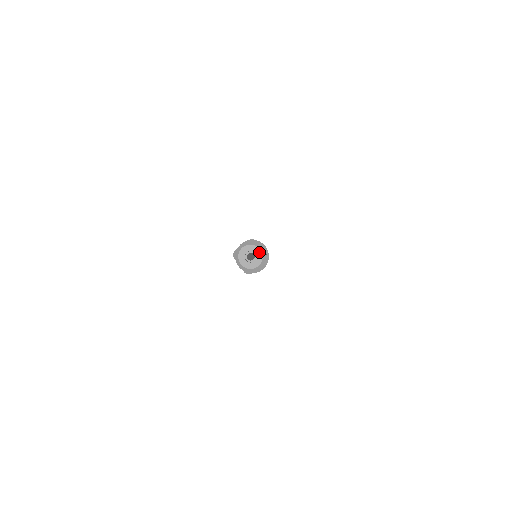
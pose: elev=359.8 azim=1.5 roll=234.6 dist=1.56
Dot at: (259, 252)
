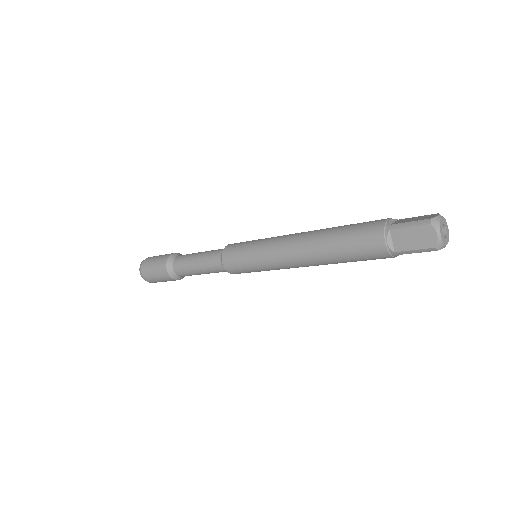
Dot at: (448, 229)
